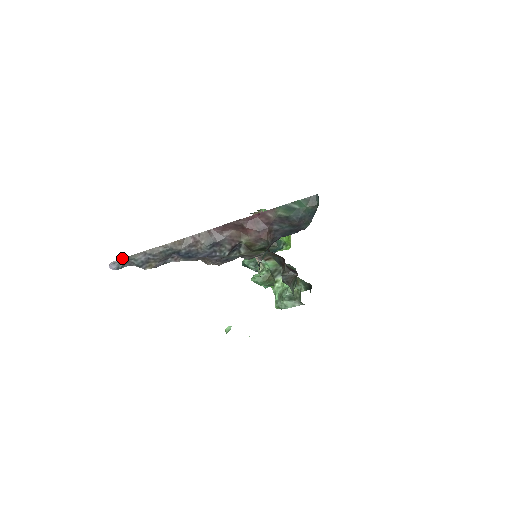
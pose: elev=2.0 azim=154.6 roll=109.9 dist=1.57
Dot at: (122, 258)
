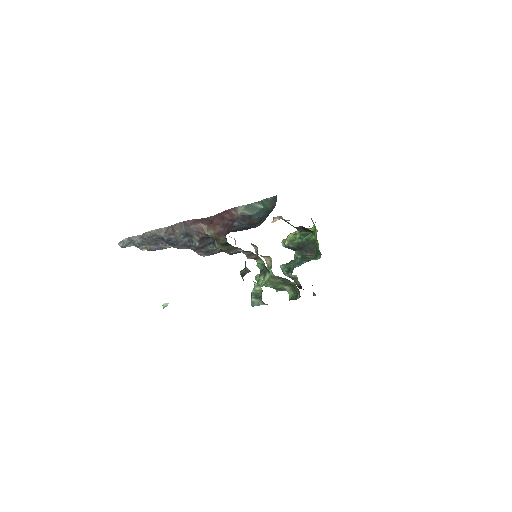
Dot at: (125, 238)
